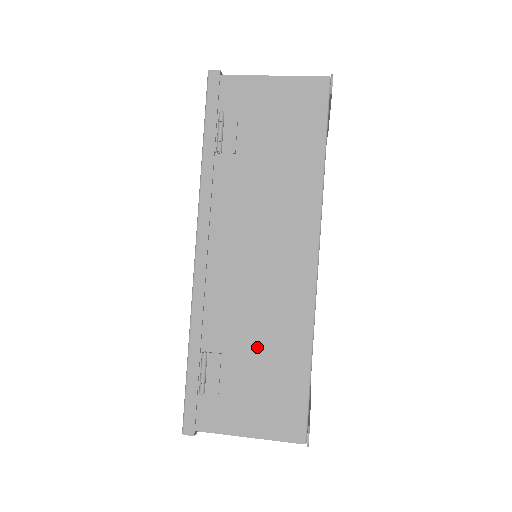
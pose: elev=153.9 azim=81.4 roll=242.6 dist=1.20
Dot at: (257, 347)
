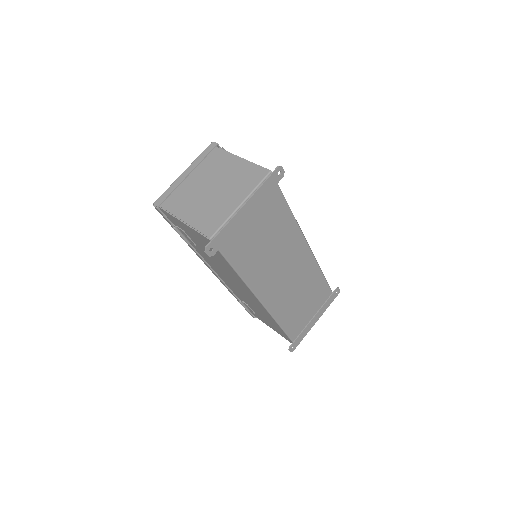
Dot at: (259, 312)
